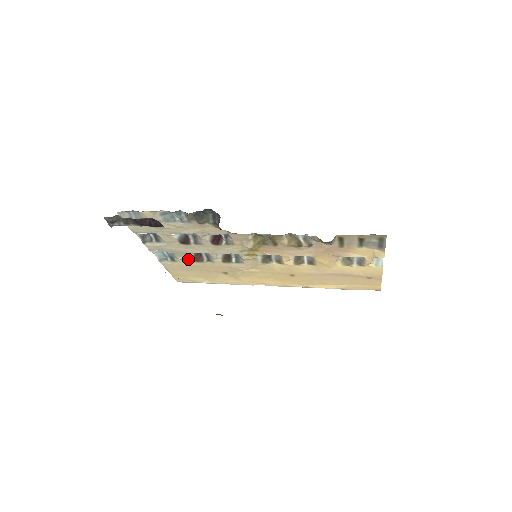
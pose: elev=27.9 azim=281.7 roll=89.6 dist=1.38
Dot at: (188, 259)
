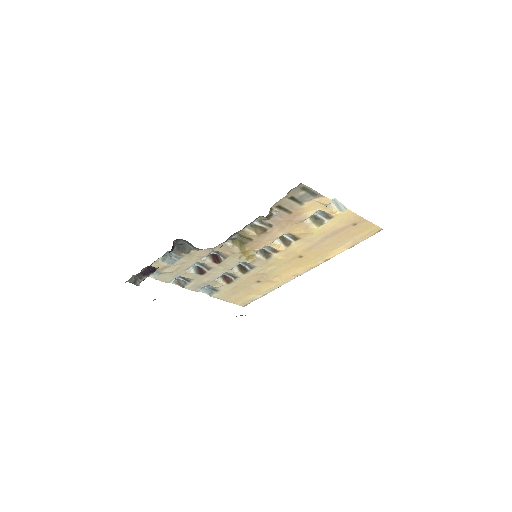
Dot at: (222, 284)
